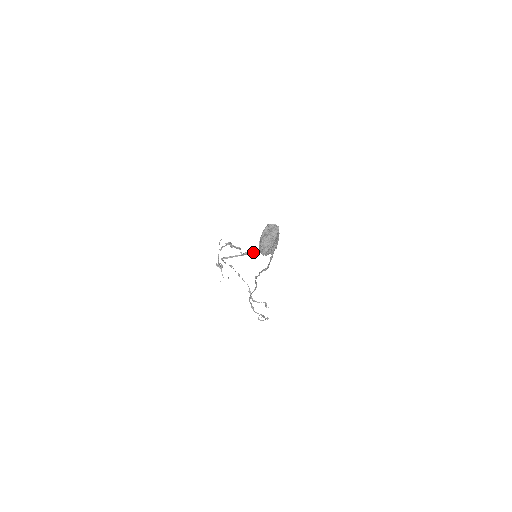
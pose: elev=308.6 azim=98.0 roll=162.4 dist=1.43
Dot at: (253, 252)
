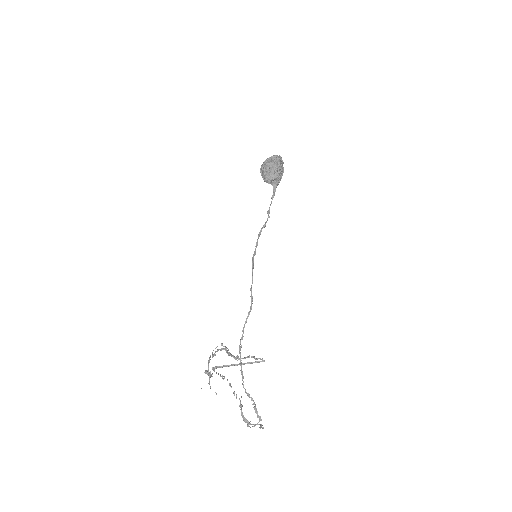
Dot at: (252, 362)
